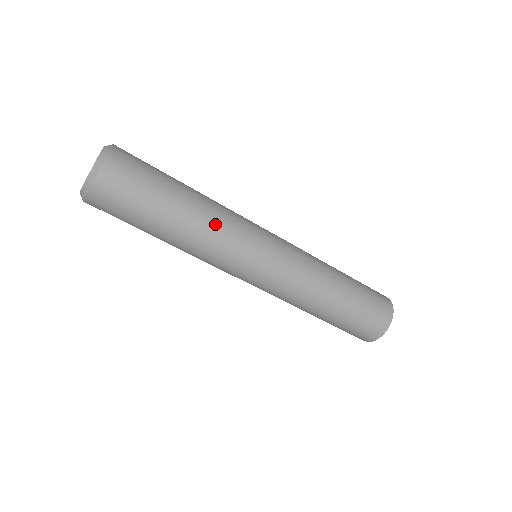
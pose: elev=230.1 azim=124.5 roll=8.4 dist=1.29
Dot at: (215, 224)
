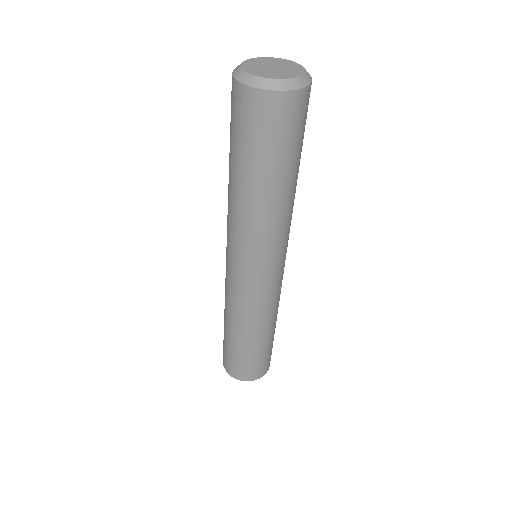
Dot at: occluded
